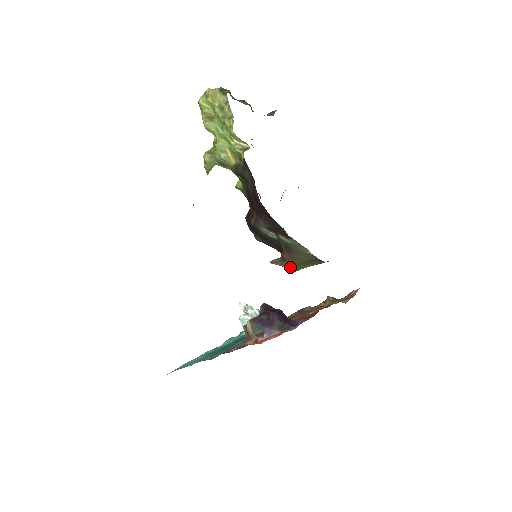
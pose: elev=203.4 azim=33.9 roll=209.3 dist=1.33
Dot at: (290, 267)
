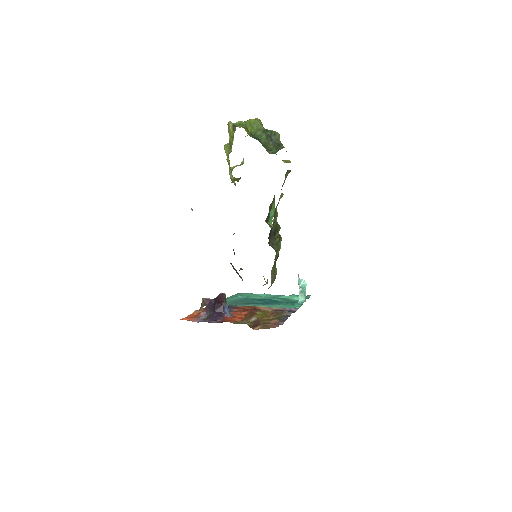
Dot at: occluded
